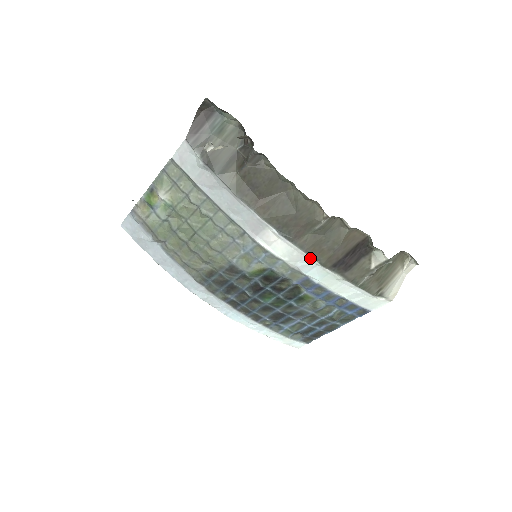
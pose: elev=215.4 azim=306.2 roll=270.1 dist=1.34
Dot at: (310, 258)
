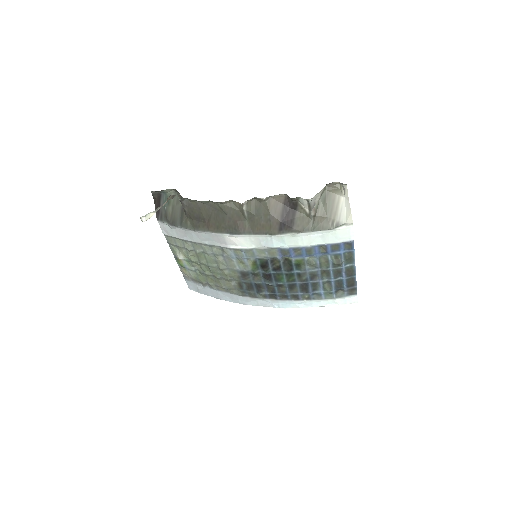
Dot at: (262, 236)
